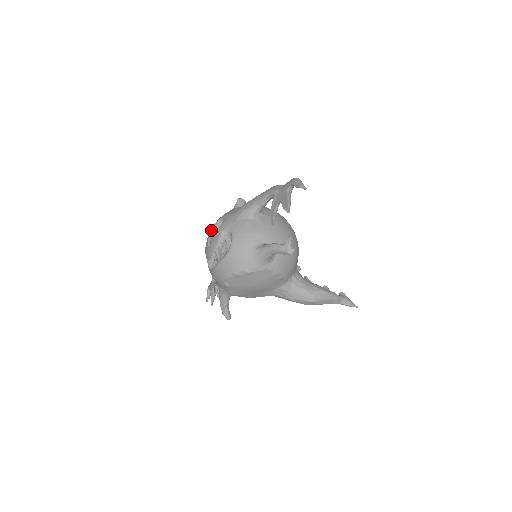
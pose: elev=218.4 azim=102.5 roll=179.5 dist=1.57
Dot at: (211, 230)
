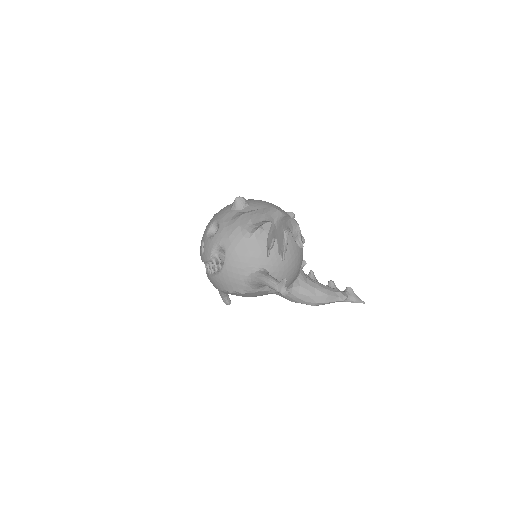
Dot at: (205, 233)
